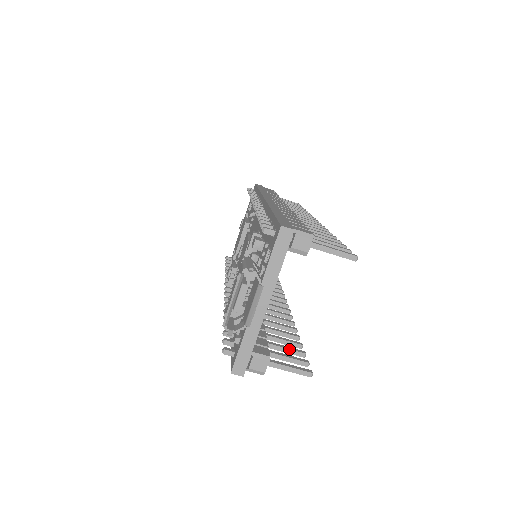
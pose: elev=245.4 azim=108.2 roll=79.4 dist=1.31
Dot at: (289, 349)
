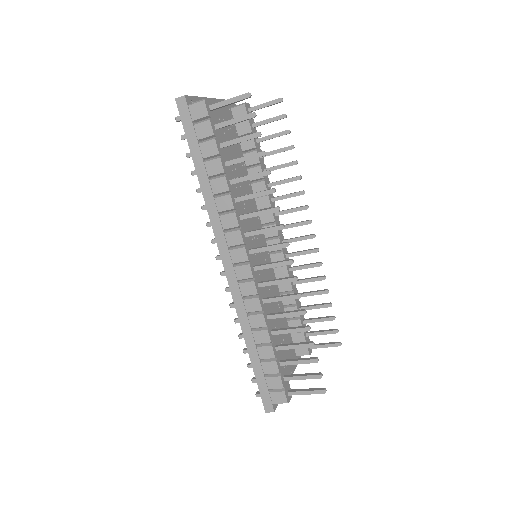
Dot at: occluded
